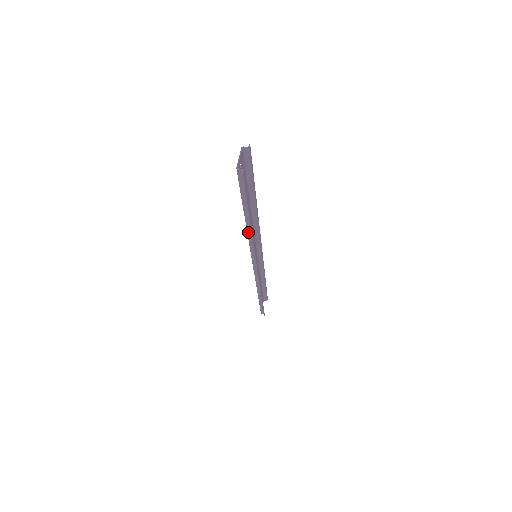
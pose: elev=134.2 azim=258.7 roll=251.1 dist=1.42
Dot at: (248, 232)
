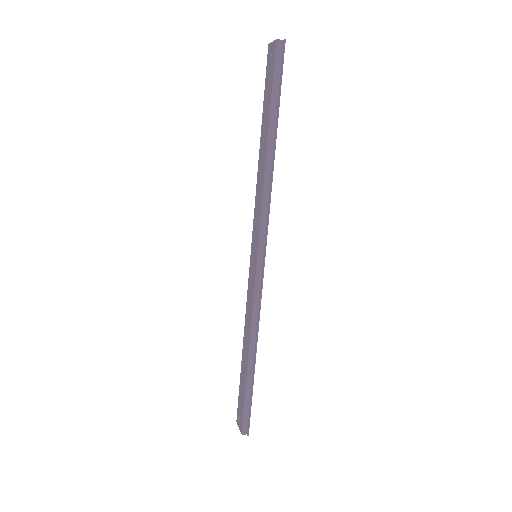
Dot at: (266, 171)
